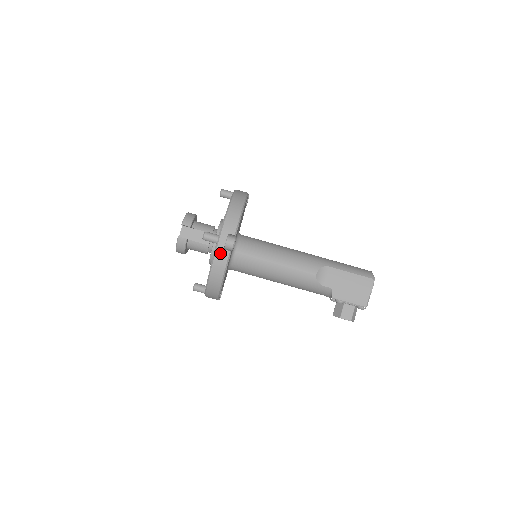
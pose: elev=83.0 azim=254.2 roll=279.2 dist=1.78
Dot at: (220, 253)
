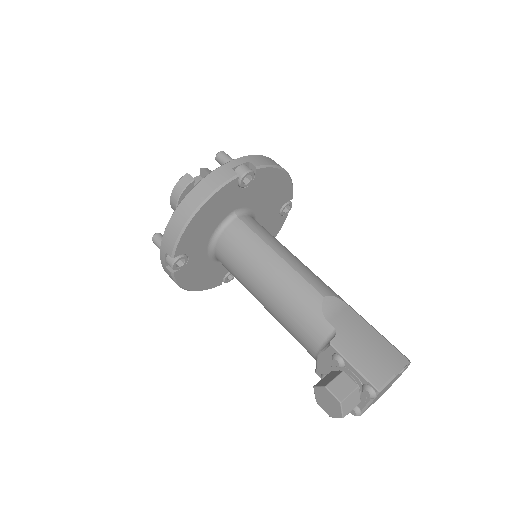
Dot at: (224, 170)
